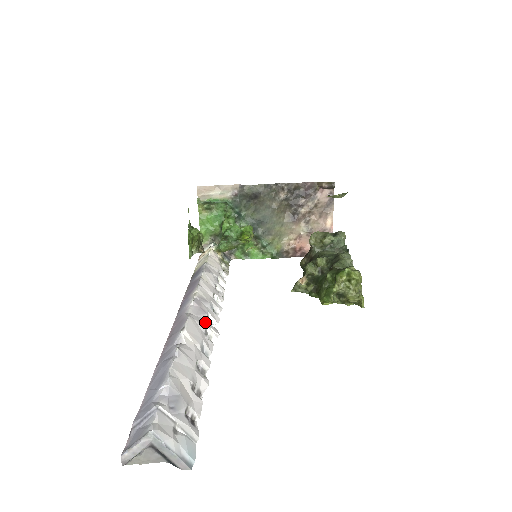
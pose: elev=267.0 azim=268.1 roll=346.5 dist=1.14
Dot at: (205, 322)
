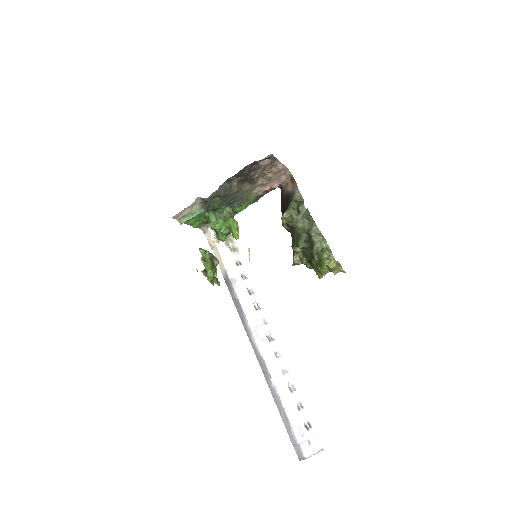
Dot at: (270, 348)
